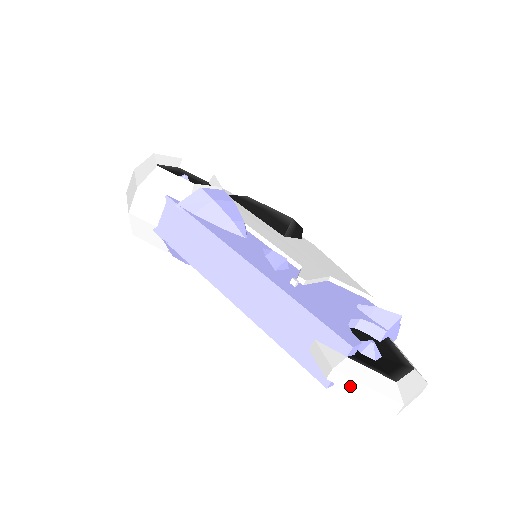
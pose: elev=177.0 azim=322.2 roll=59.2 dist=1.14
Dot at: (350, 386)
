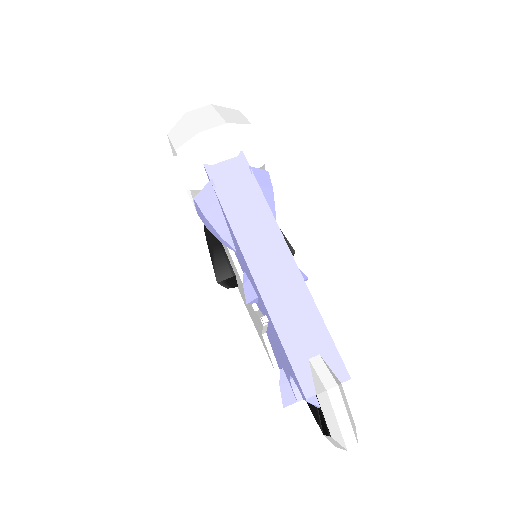
Dot at: (338, 407)
